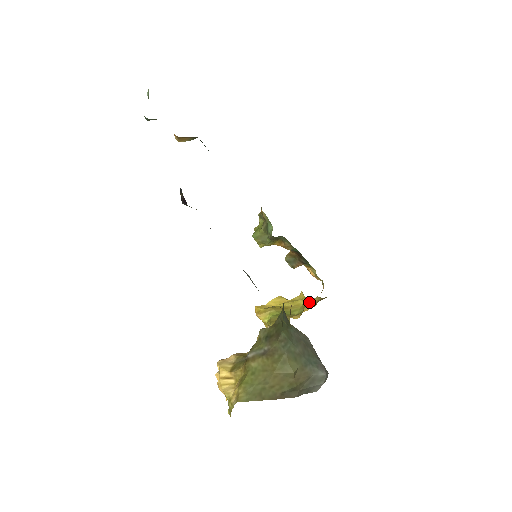
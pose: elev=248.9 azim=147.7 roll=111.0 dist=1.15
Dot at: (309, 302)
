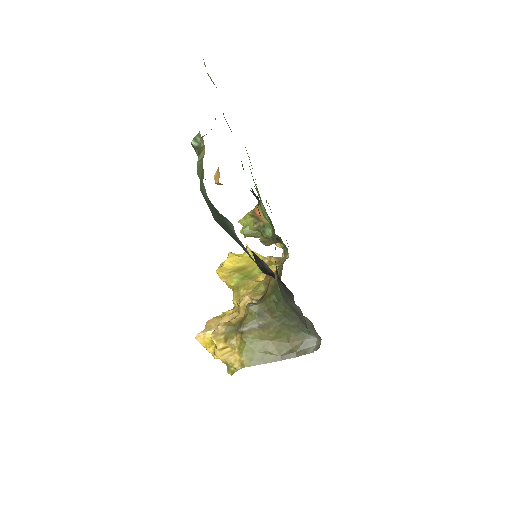
Dot at: (266, 262)
